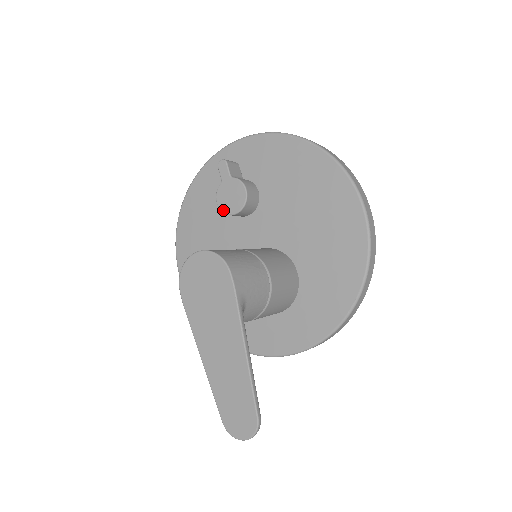
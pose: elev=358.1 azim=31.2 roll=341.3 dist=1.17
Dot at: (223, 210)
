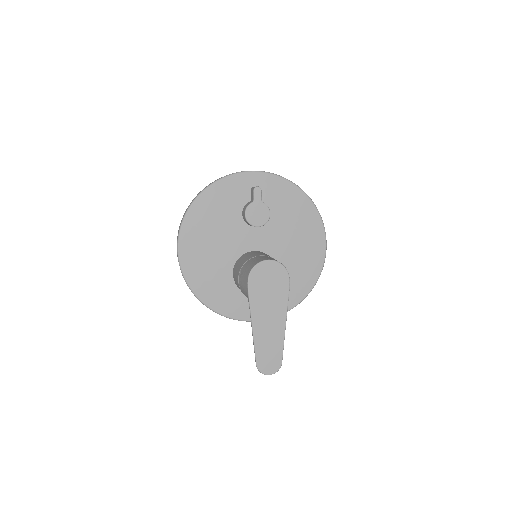
Dot at: (249, 221)
